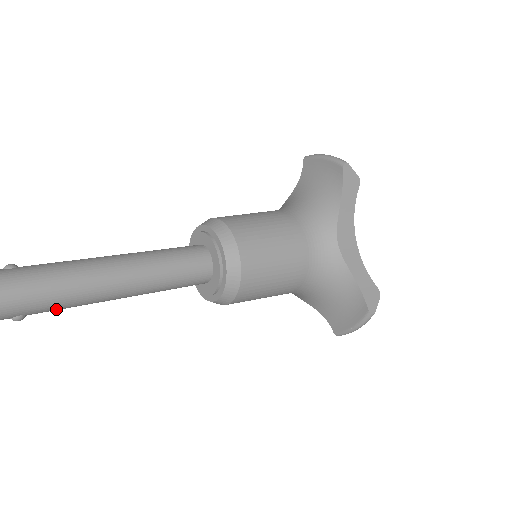
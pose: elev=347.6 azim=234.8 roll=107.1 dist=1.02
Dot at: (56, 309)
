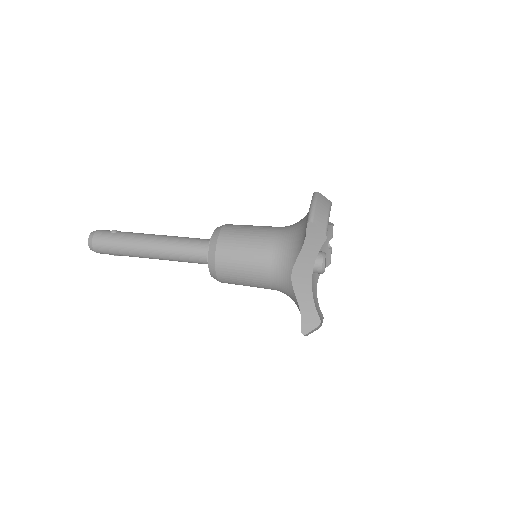
Dot at: (131, 256)
